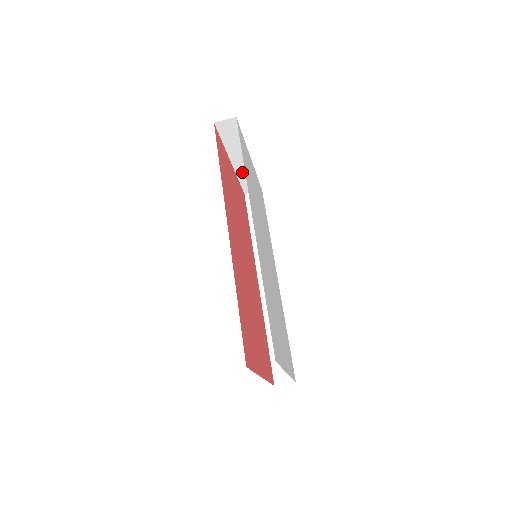
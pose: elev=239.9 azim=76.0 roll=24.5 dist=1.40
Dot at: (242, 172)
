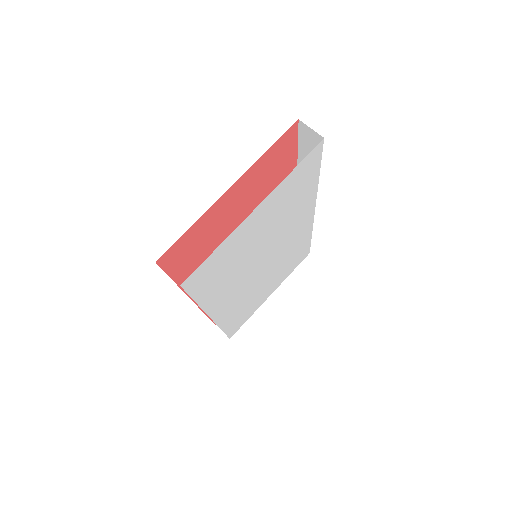
Dot at: occluded
